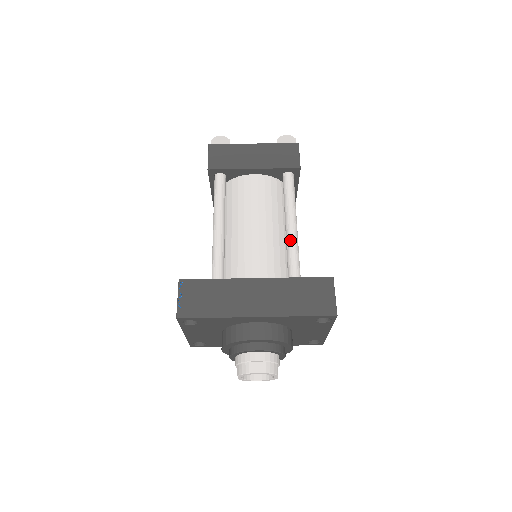
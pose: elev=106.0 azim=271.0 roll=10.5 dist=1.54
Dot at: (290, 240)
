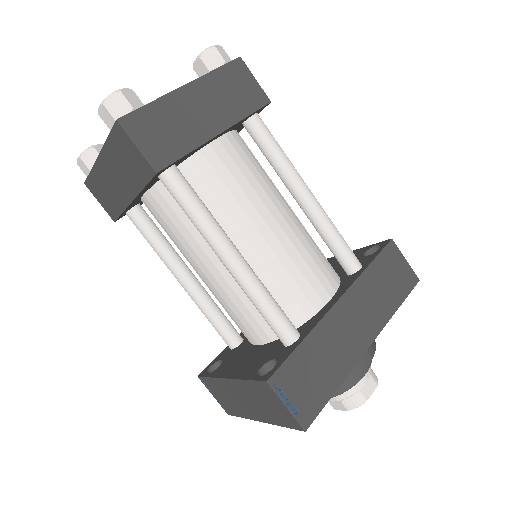
Dot at: (323, 220)
